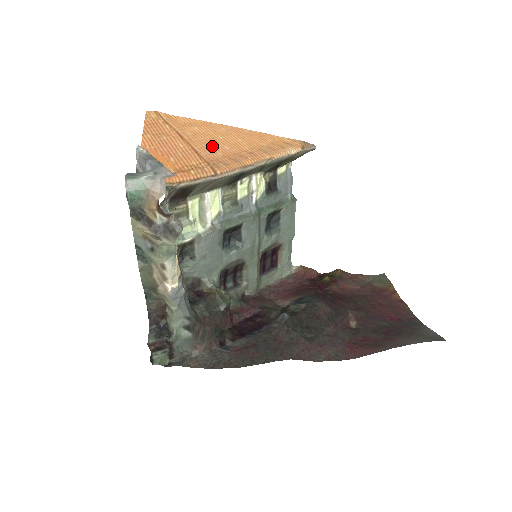
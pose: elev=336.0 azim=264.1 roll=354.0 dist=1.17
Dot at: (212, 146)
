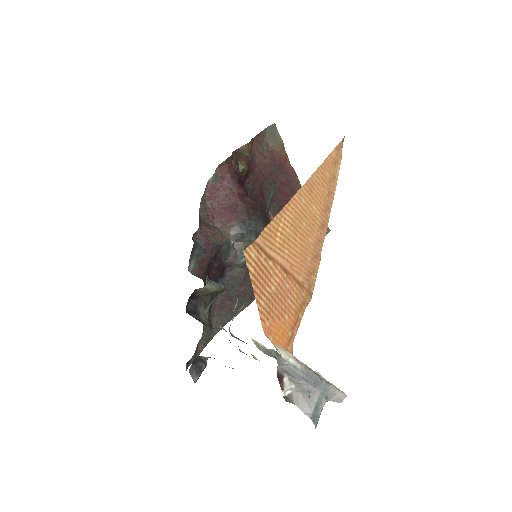
Dot at: (304, 253)
